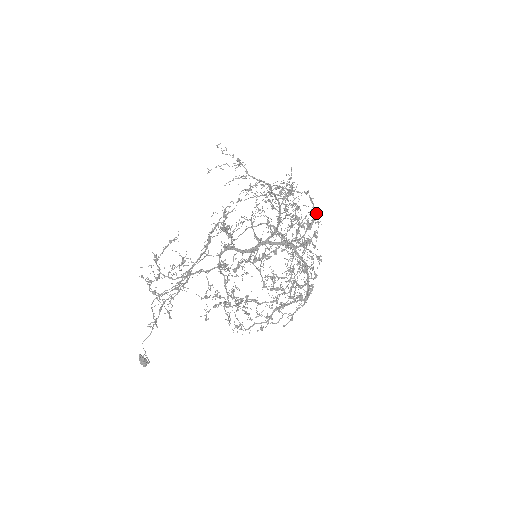
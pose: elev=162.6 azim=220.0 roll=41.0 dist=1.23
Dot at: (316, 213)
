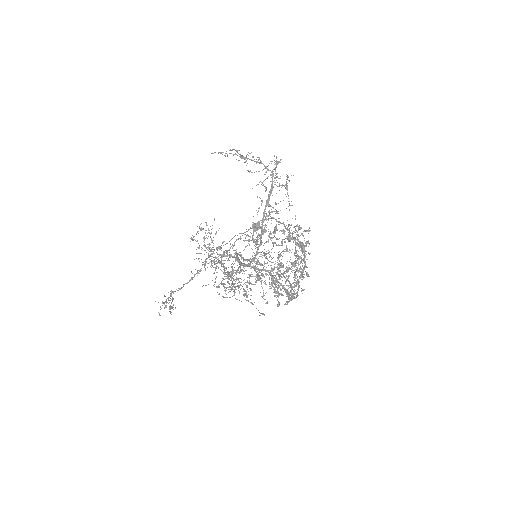
Dot at: (301, 243)
